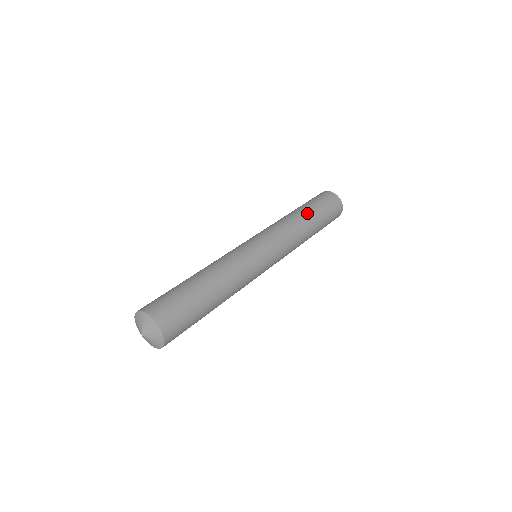
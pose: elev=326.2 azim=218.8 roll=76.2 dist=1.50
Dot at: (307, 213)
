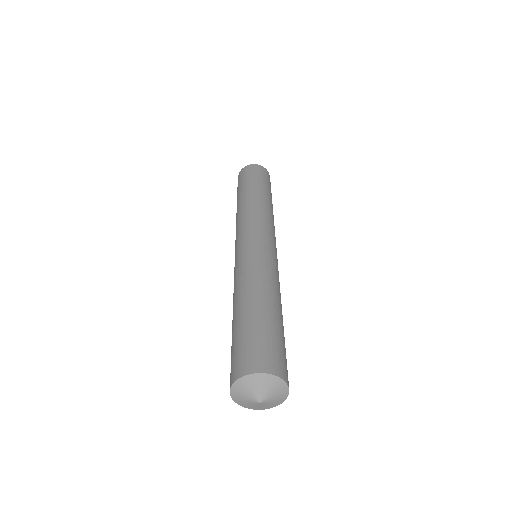
Dot at: (245, 194)
